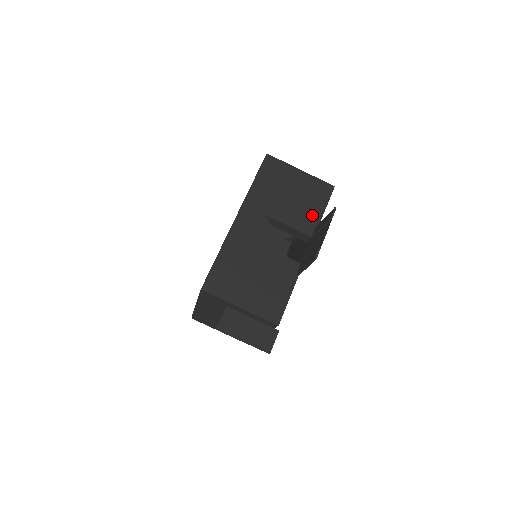
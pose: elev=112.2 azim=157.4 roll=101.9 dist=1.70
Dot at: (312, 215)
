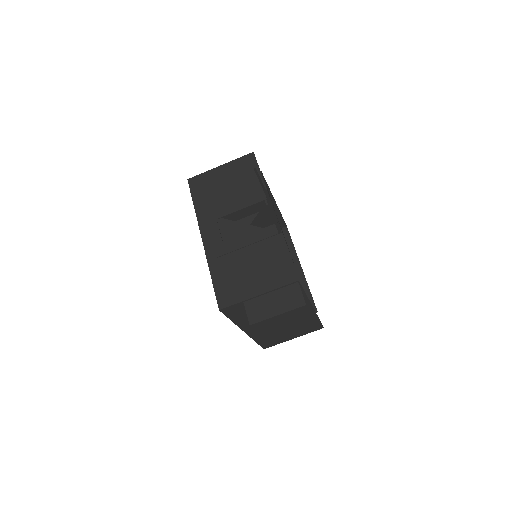
Dot at: (254, 185)
